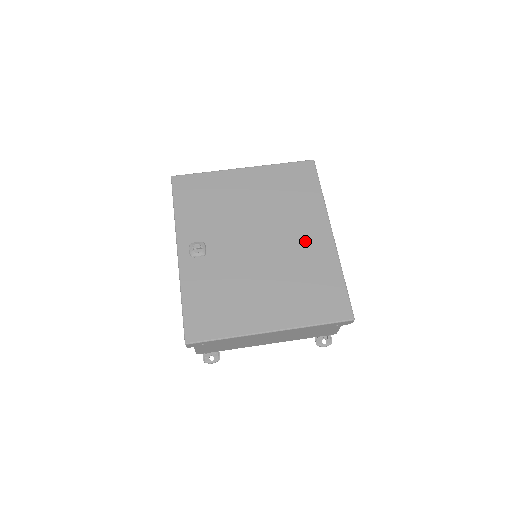
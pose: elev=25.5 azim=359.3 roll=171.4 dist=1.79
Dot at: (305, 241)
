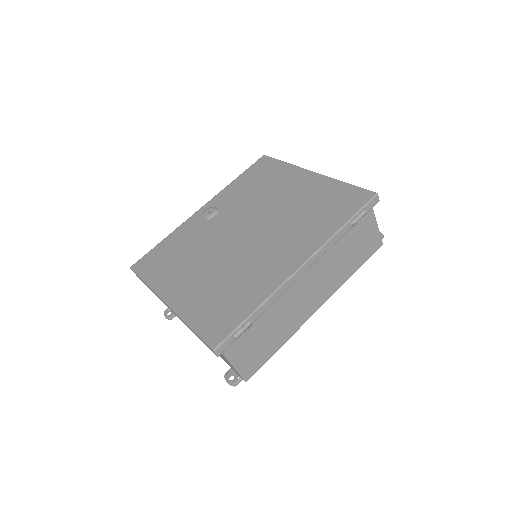
Dot at: (272, 257)
